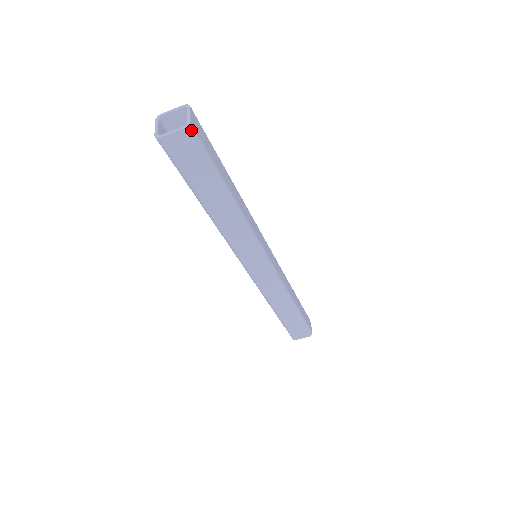
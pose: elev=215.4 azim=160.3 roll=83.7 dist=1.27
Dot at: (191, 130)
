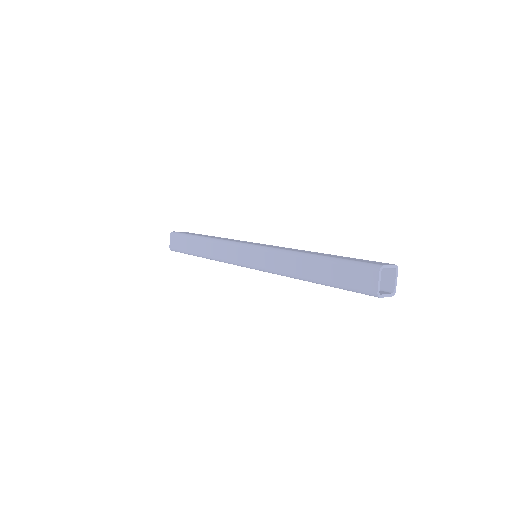
Dot at: occluded
